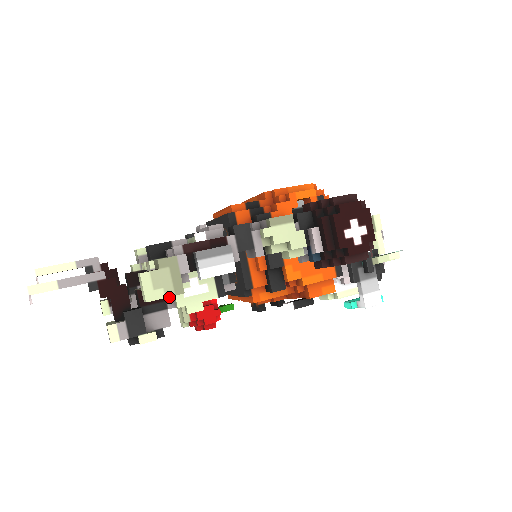
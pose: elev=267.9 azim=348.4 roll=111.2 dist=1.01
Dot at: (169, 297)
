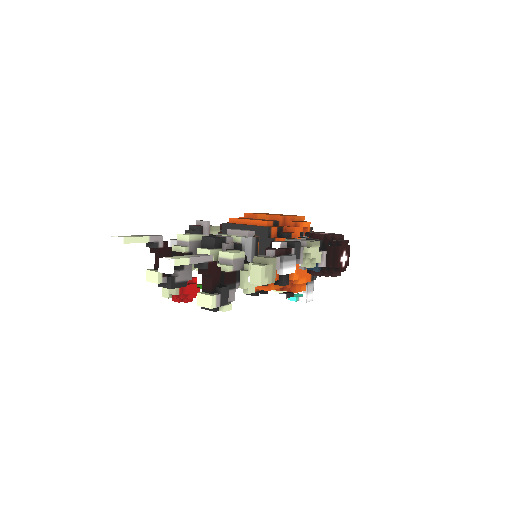
Dot at: (238, 280)
